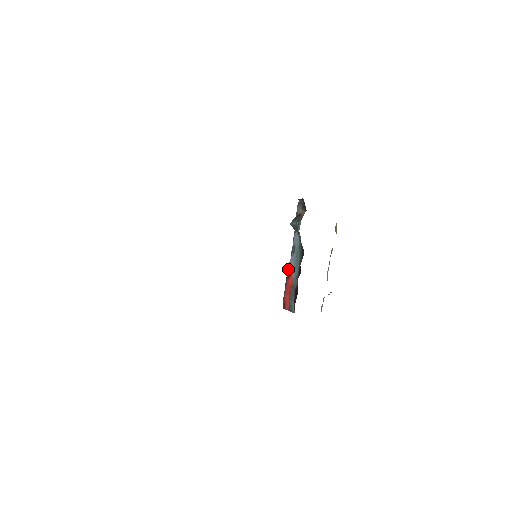
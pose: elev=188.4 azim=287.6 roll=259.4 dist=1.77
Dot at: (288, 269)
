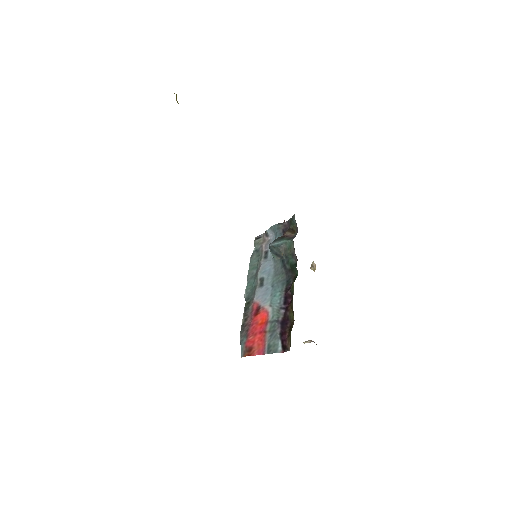
Dot at: (250, 306)
